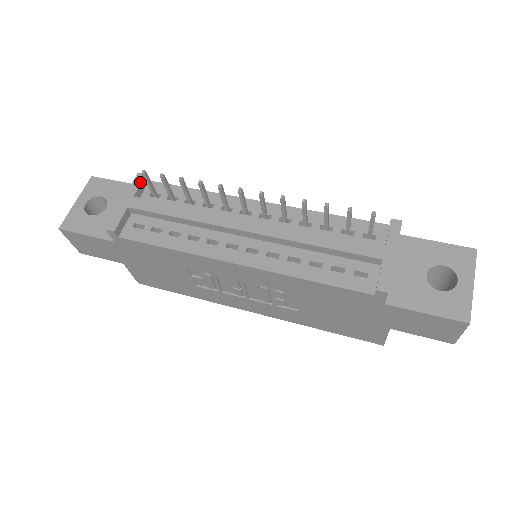
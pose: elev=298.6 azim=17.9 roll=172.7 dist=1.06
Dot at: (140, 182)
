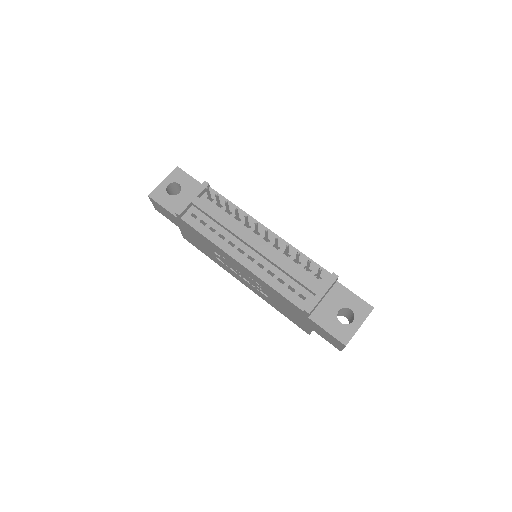
Dot at: (204, 188)
